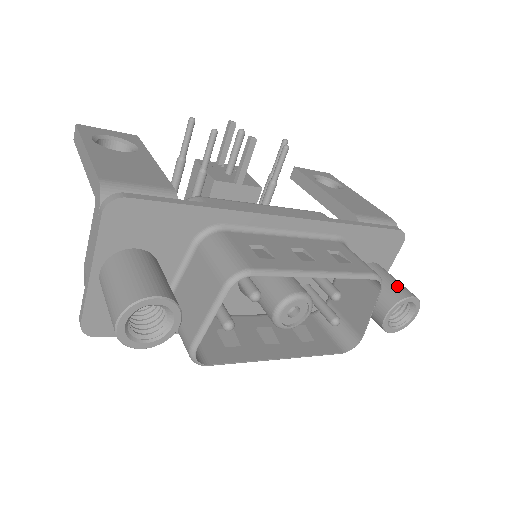
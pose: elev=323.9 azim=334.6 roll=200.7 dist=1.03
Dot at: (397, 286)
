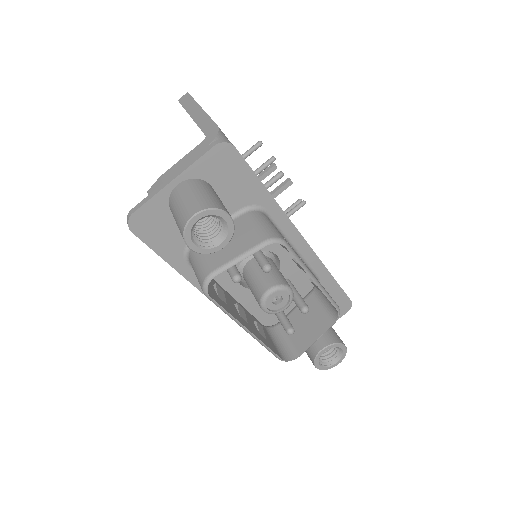
Dot at: occluded
